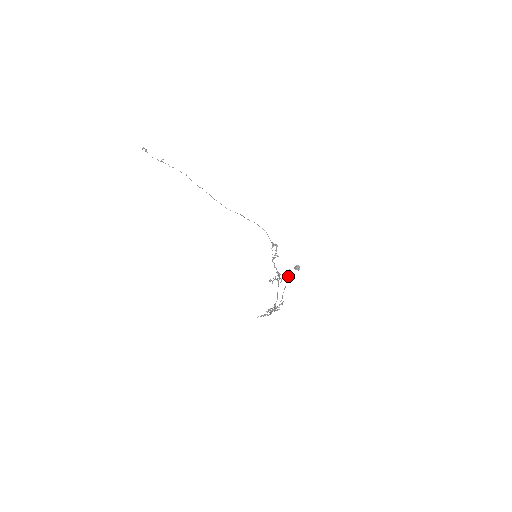
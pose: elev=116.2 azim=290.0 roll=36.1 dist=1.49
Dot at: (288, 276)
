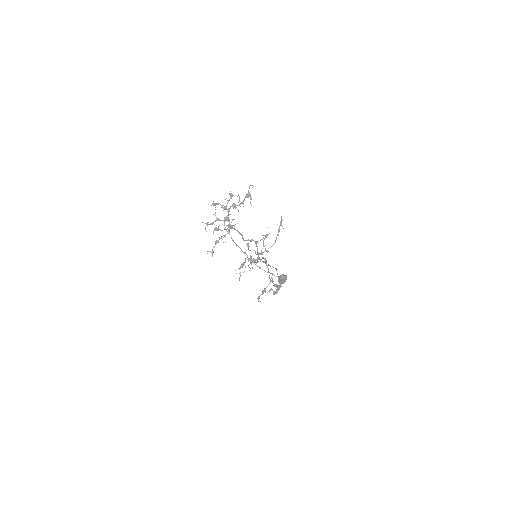
Dot at: (271, 246)
